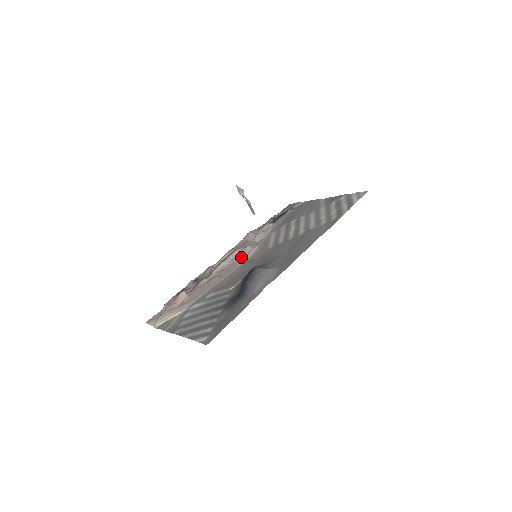
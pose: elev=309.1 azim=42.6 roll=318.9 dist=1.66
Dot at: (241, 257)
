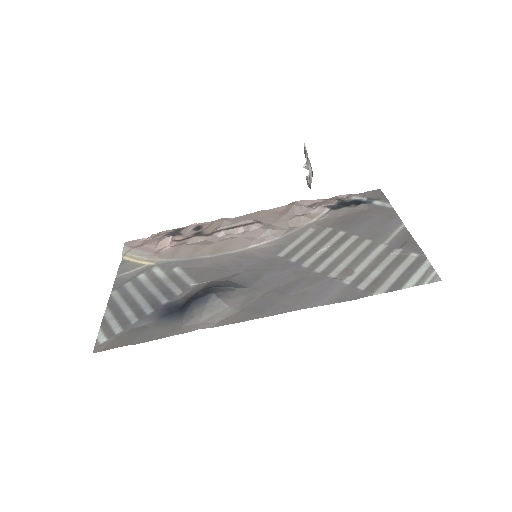
Dot at: (250, 239)
